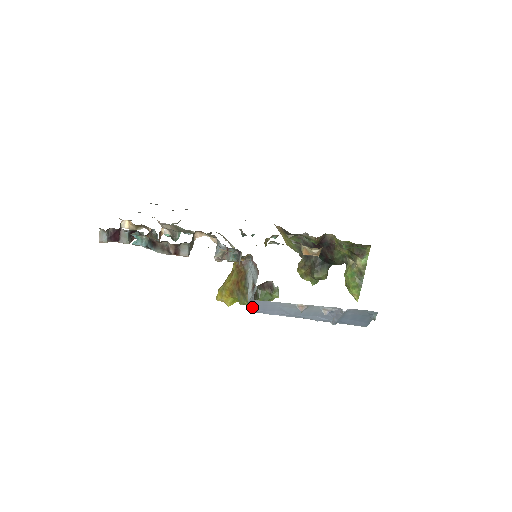
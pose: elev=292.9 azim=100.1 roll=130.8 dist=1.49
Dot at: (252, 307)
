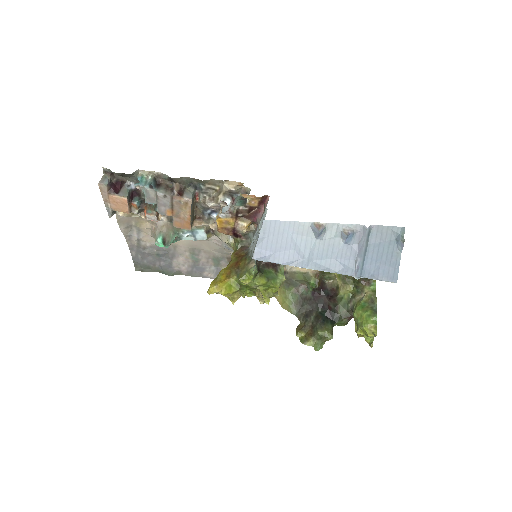
Dot at: (259, 244)
